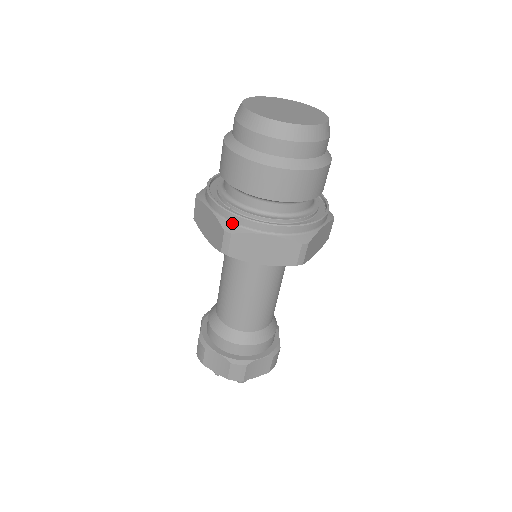
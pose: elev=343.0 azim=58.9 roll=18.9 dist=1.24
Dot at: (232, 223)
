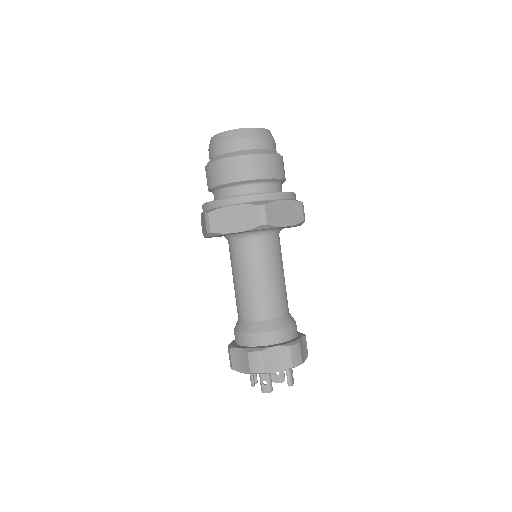
Dot at: (258, 201)
